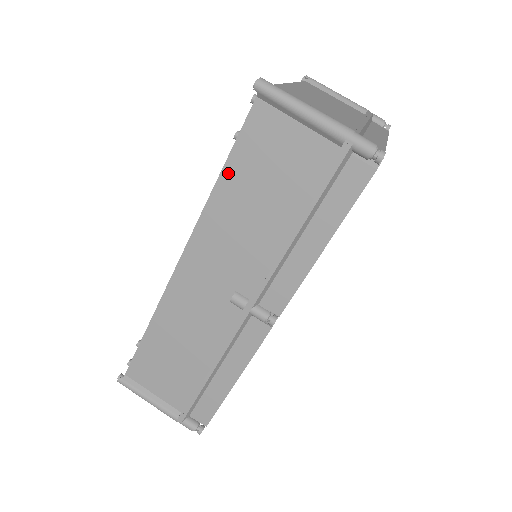
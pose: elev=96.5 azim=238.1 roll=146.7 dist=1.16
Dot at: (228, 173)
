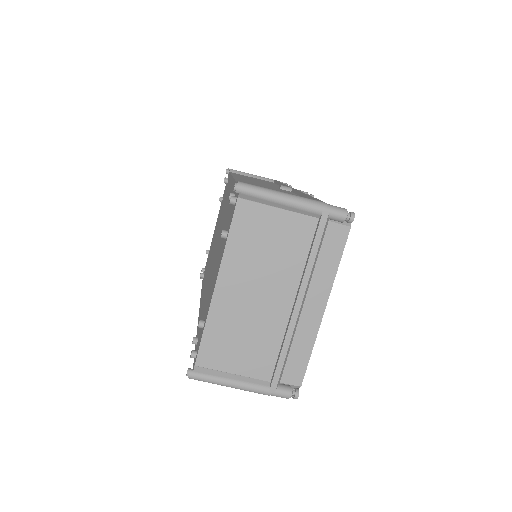
Dot at: occluded
